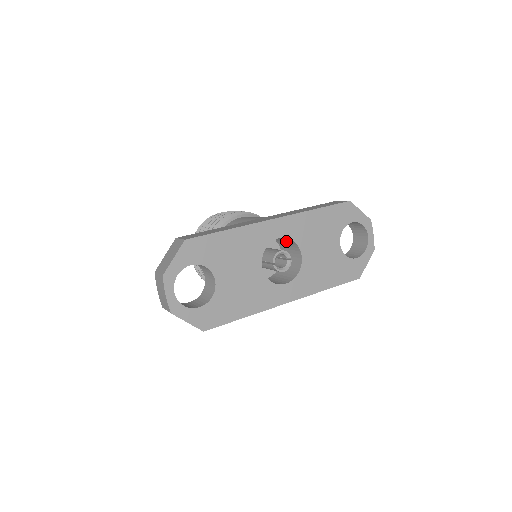
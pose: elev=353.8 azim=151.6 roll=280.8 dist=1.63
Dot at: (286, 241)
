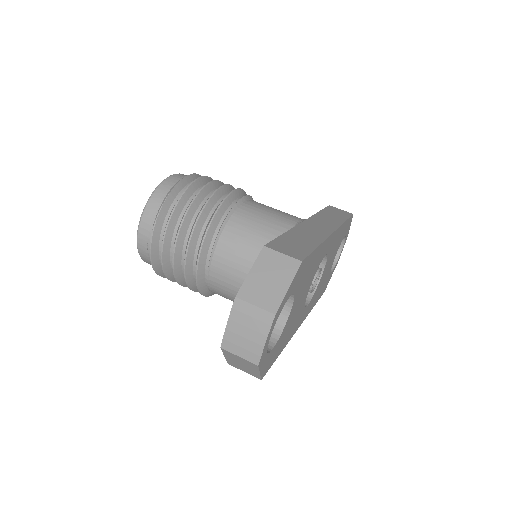
Dot at: occluded
